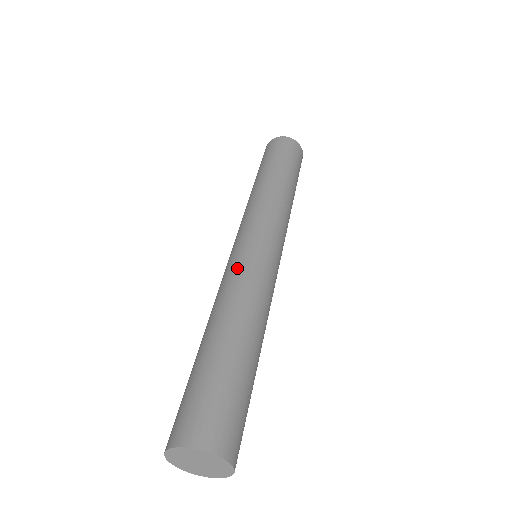
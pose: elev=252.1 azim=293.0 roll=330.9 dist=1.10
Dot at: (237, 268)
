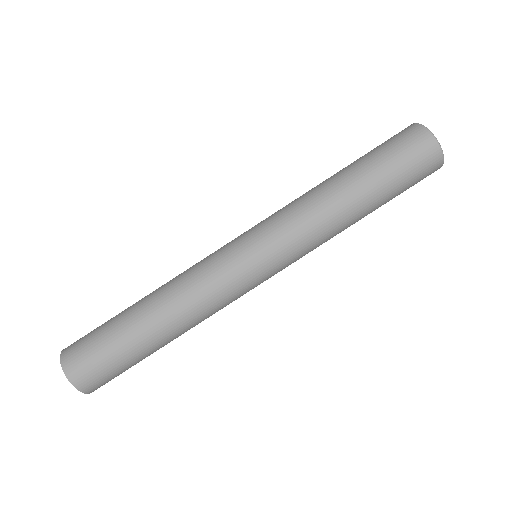
Dot at: (225, 292)
